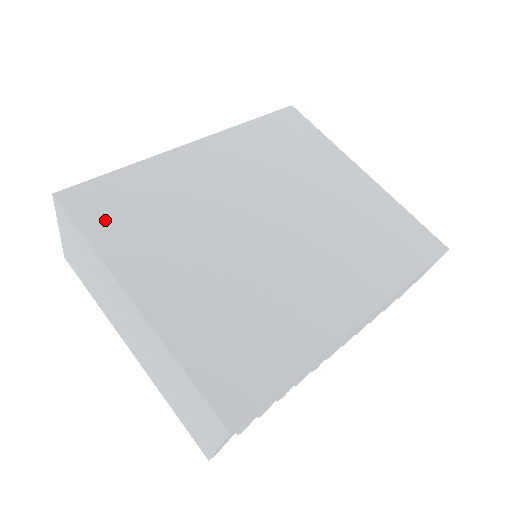
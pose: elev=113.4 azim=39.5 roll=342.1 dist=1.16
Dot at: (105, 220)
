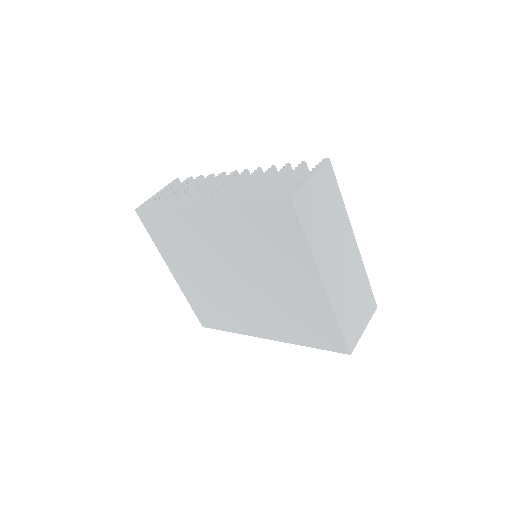
Dot at: (158, 234)
